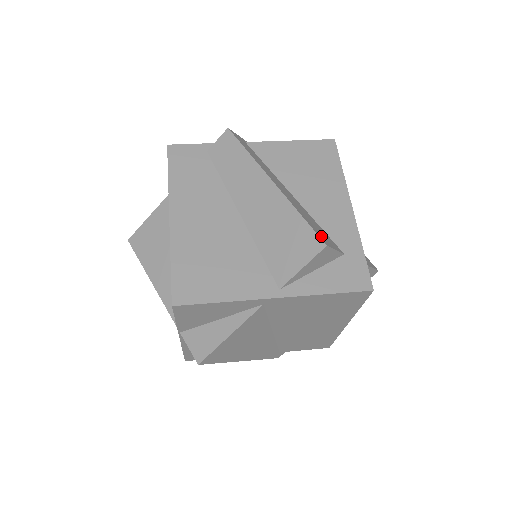
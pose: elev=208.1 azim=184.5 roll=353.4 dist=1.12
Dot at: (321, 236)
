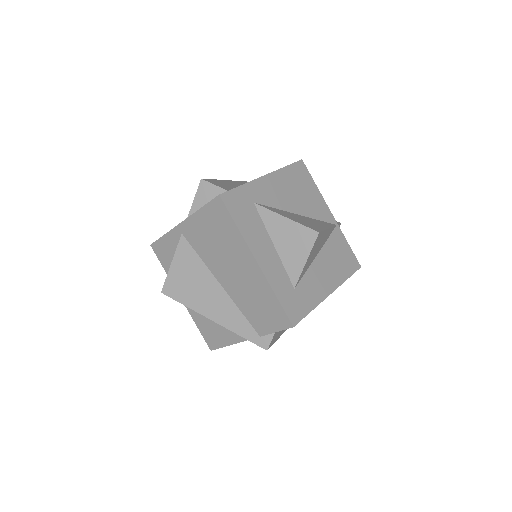
Dot at: (212, 181)
